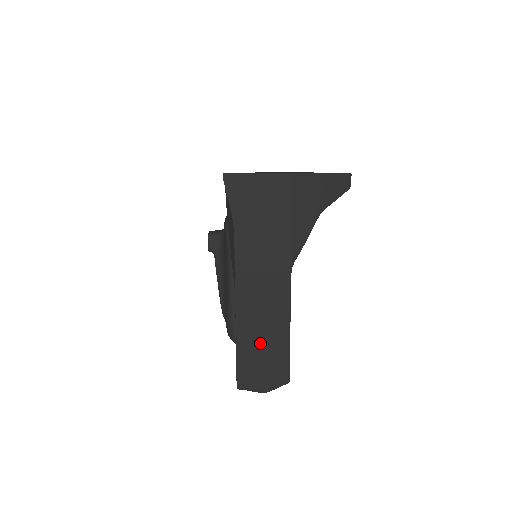
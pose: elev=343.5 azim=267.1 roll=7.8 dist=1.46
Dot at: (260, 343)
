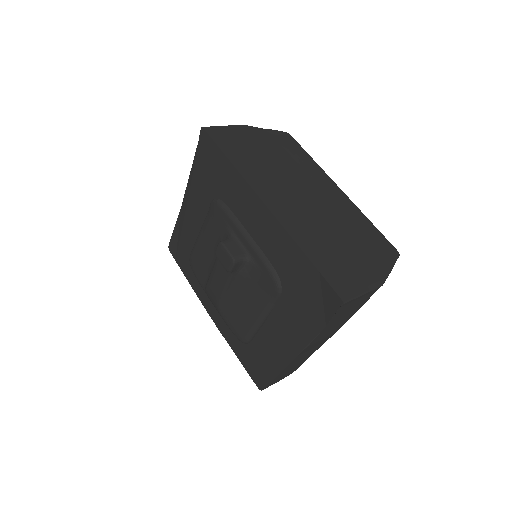
Dot at: (291, 368)
